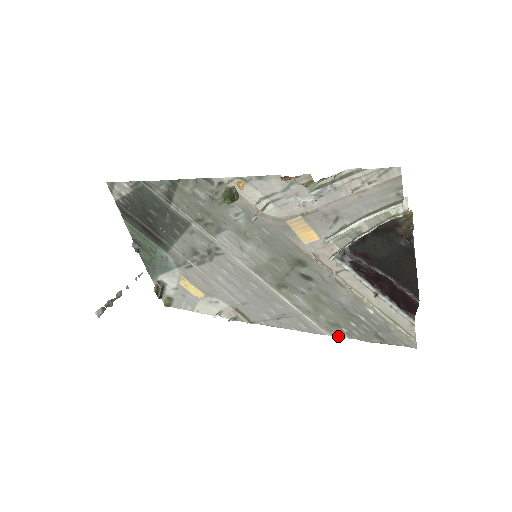
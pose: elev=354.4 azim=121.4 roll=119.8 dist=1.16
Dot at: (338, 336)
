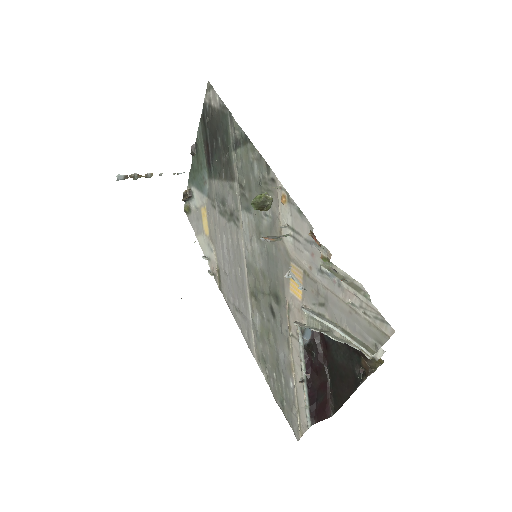
Dot at: (261, 369)
